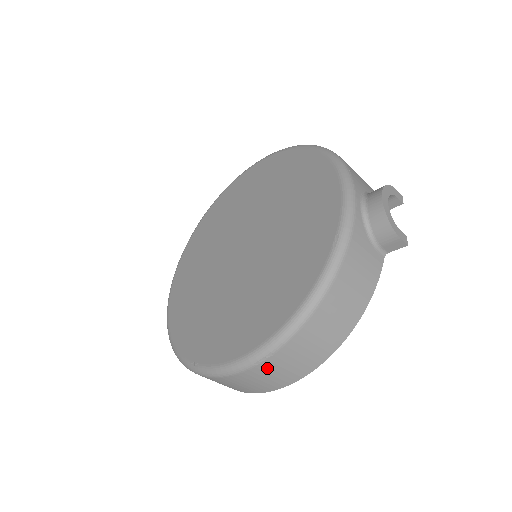
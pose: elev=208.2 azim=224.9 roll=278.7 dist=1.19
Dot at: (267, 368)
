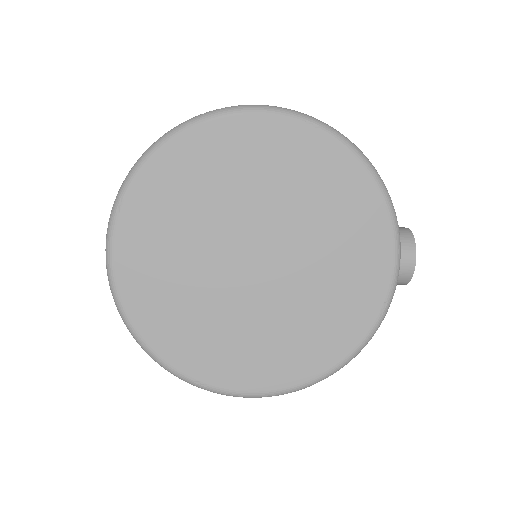
Dot at: occluded
